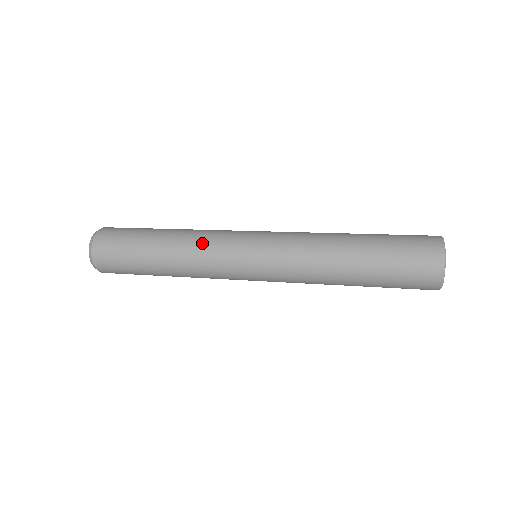
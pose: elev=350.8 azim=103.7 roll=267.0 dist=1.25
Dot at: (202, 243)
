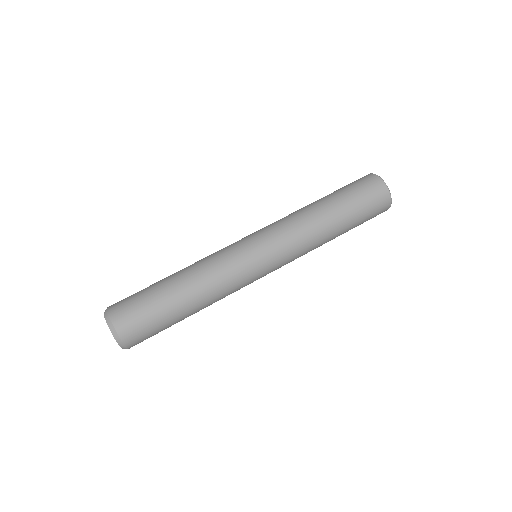
Dot at: (226, 288)
